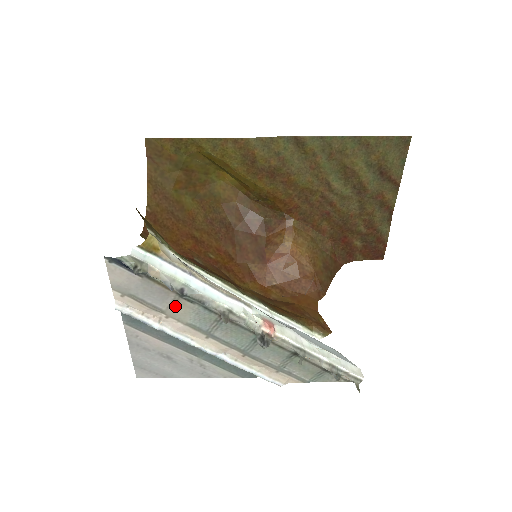
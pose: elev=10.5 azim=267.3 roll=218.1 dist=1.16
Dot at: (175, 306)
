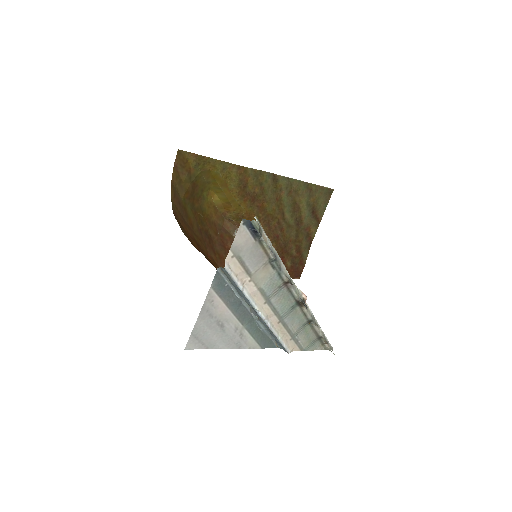
Dot at: (261, 270)
